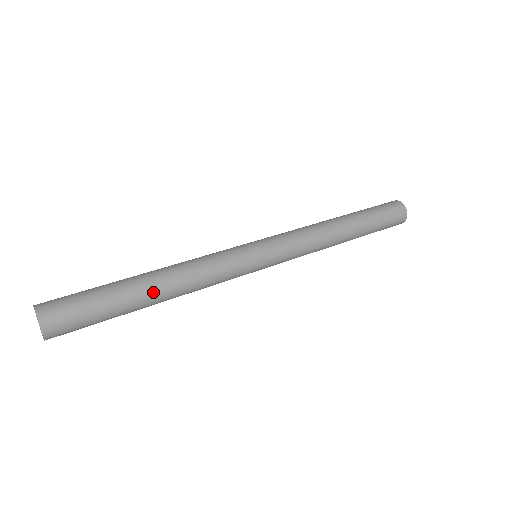
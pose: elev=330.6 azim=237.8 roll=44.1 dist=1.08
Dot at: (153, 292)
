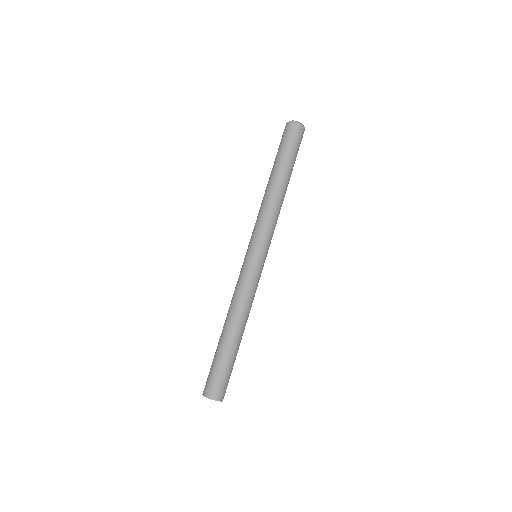
Dot at: occluded
